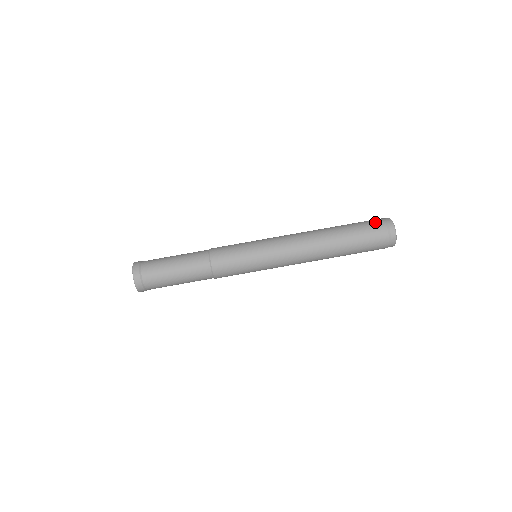
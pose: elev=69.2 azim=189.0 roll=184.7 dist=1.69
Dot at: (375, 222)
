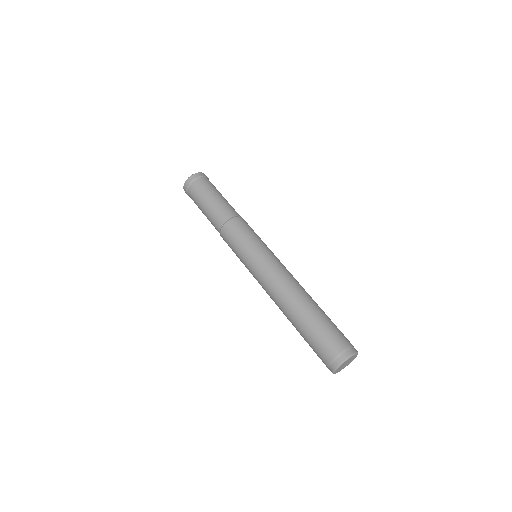
Dot at: (341, 339)
